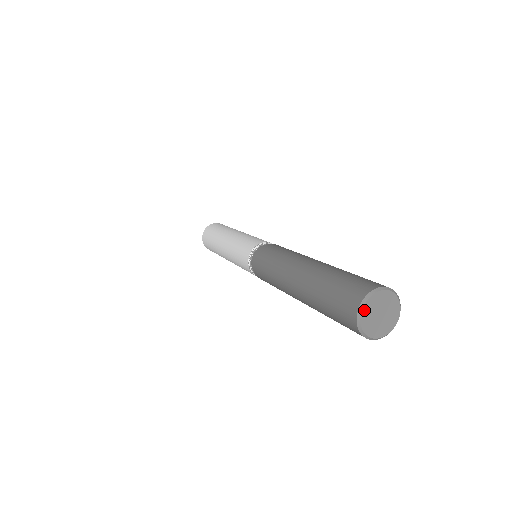
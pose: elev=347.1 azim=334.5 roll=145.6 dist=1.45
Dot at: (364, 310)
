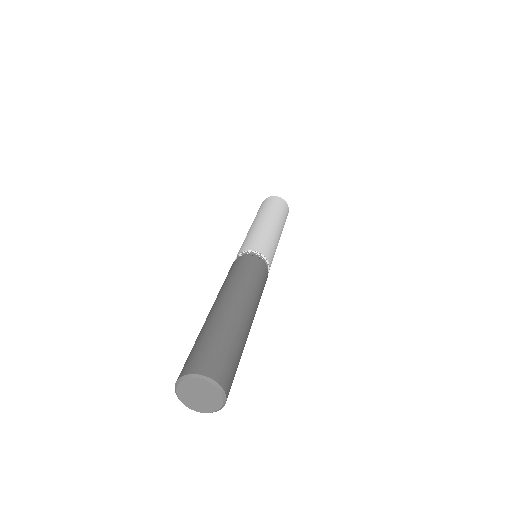
Dot at: (179, 389)
